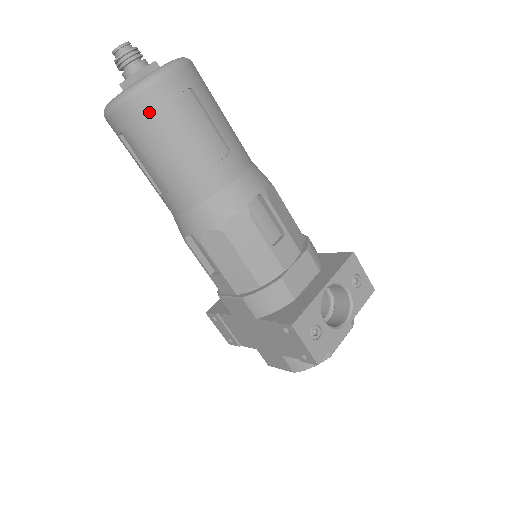
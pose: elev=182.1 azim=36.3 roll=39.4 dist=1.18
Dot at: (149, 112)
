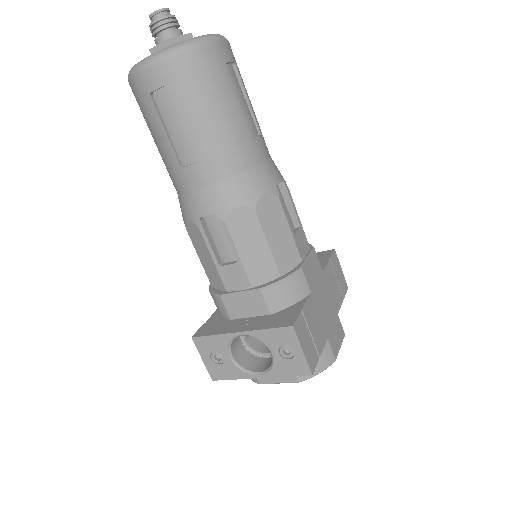
Dot at: (137, 100)
